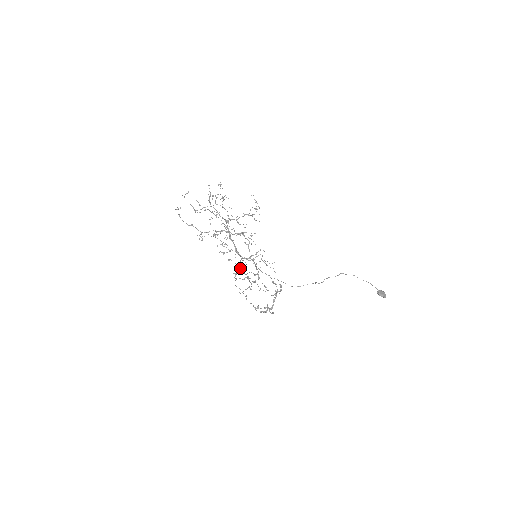
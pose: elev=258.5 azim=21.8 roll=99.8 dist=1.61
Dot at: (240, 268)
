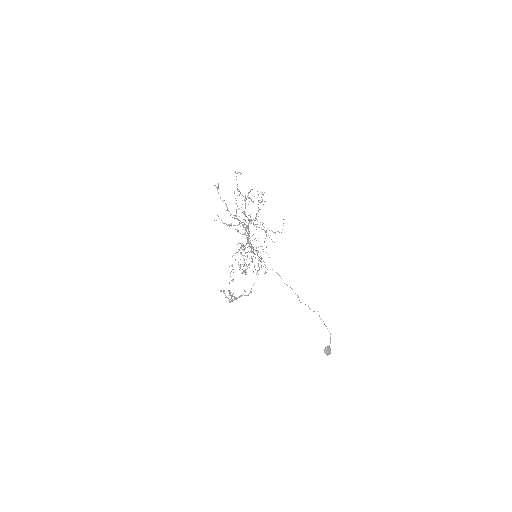
Dot at: (245, 248)
